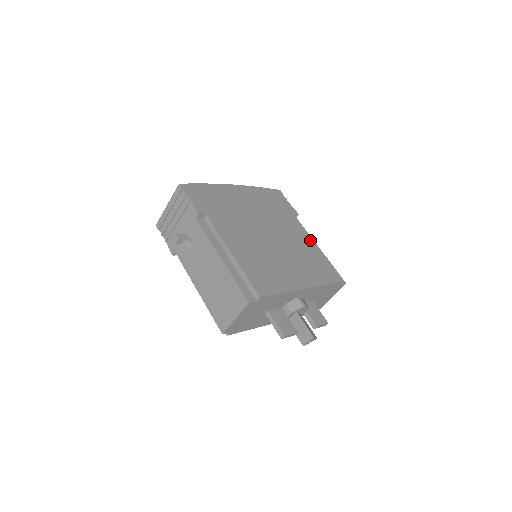
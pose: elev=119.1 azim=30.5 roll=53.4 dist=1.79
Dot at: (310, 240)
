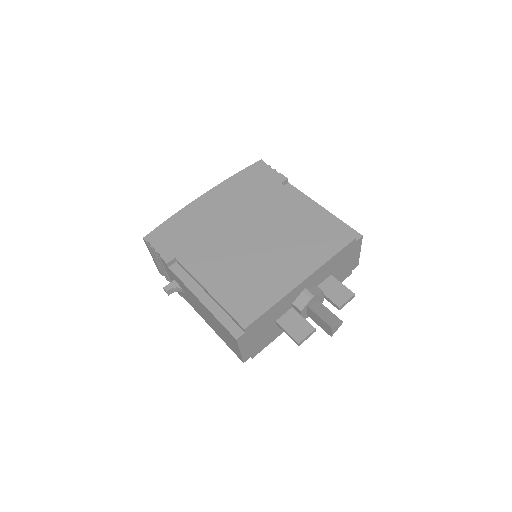
Dot at: (305, 207)
